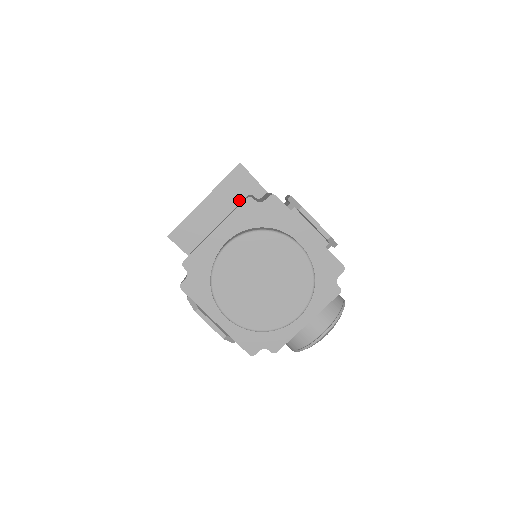
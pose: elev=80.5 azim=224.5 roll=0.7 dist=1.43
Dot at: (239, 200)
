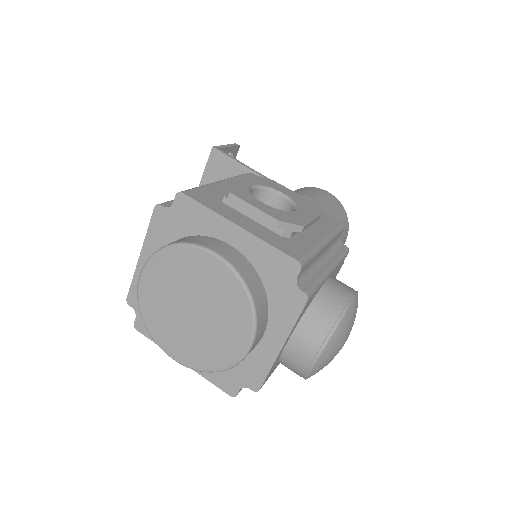
Dot at: occluded
